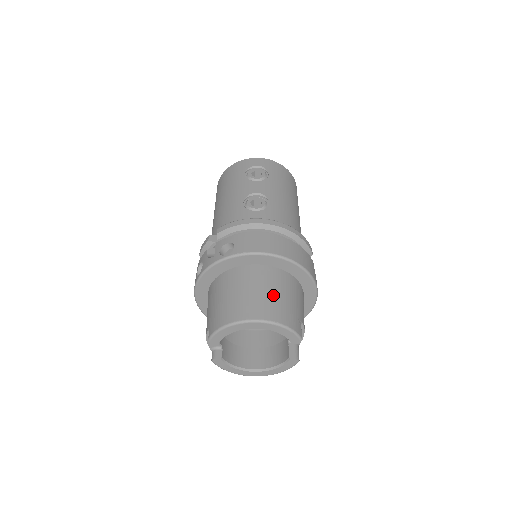
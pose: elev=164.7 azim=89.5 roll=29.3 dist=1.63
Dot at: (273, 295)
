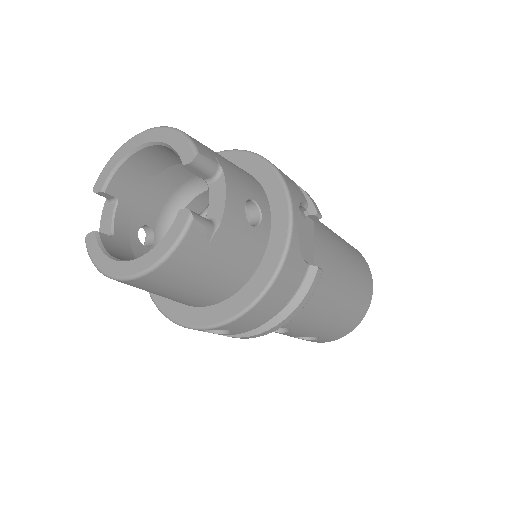
Dot at: occluded
